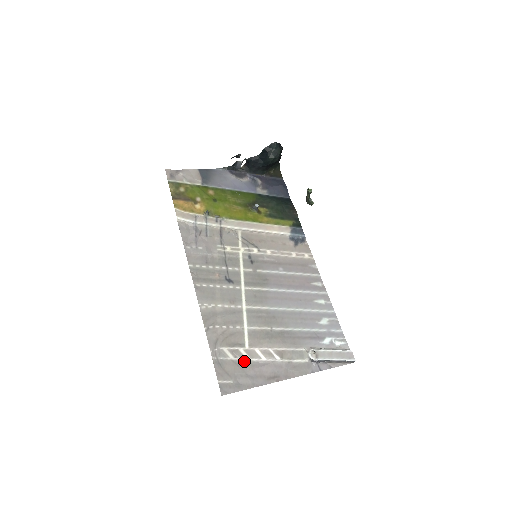
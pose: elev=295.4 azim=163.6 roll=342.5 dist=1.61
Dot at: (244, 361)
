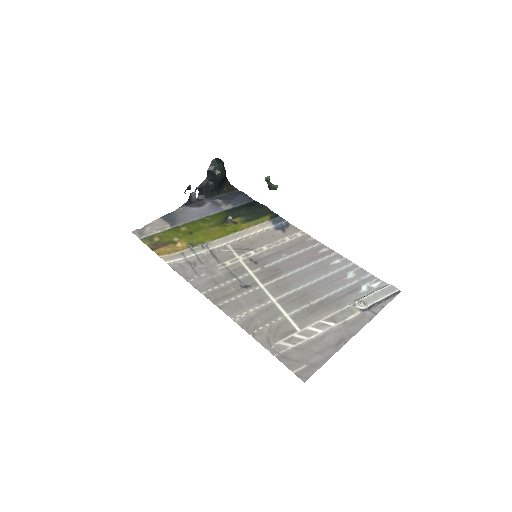
Dot at: (304, 343)
